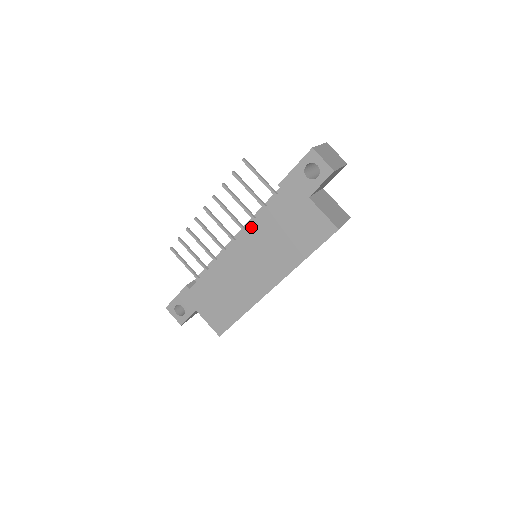
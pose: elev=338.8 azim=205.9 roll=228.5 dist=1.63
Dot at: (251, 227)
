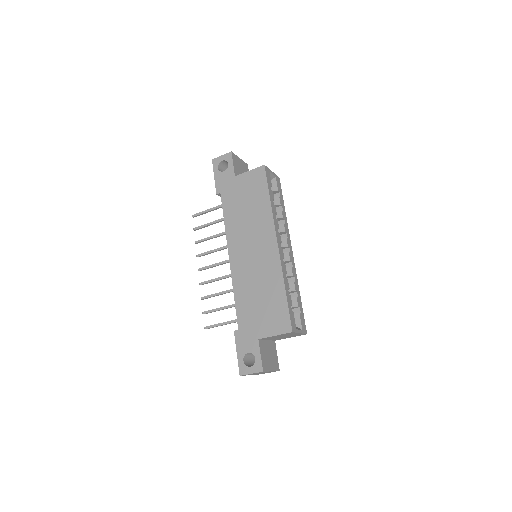
Dot at: (228, 232)
